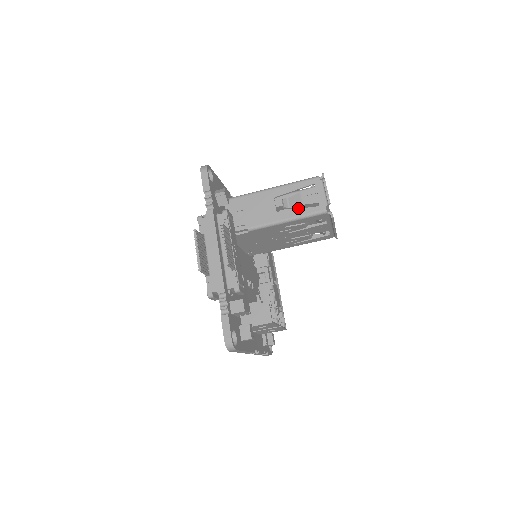
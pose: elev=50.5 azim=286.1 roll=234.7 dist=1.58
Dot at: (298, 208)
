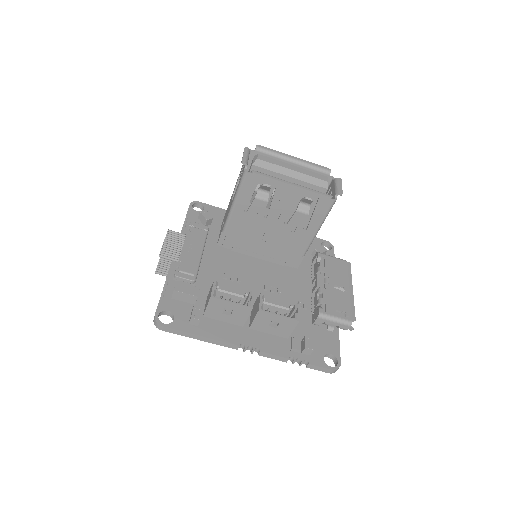
Dot at: occluded
